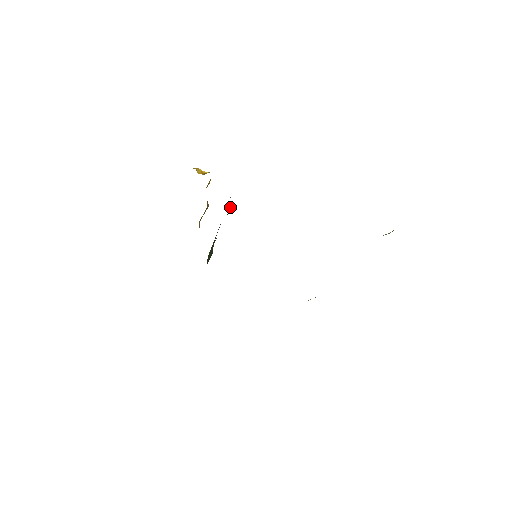
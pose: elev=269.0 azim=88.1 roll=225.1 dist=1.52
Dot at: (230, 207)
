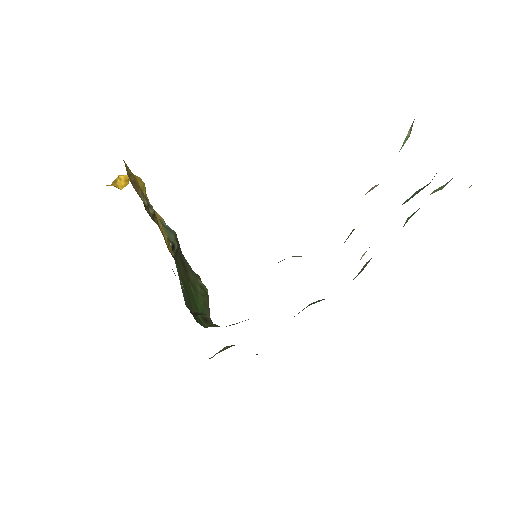
Dot at: (172, 241)
